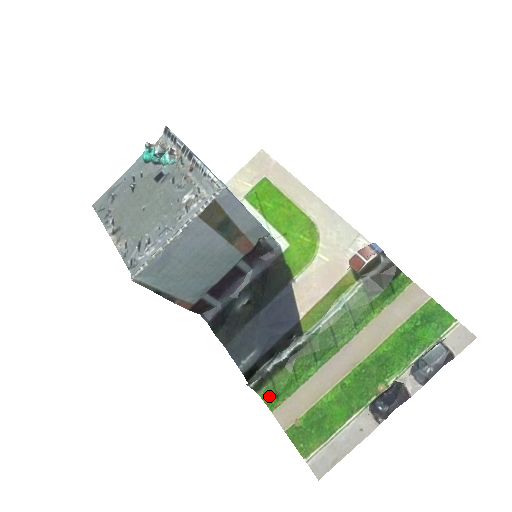
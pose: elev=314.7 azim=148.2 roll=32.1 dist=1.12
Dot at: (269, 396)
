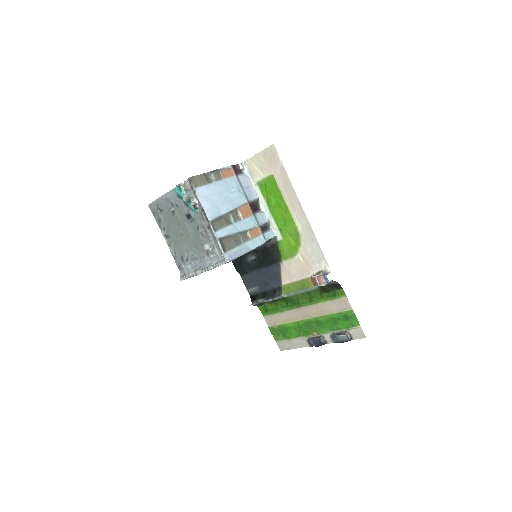
Dot at: (262, 310)
